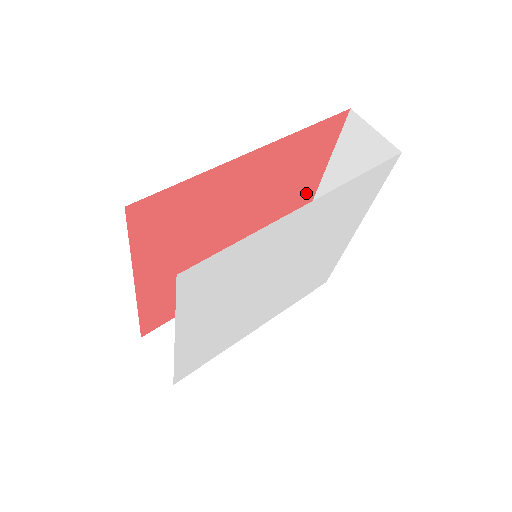
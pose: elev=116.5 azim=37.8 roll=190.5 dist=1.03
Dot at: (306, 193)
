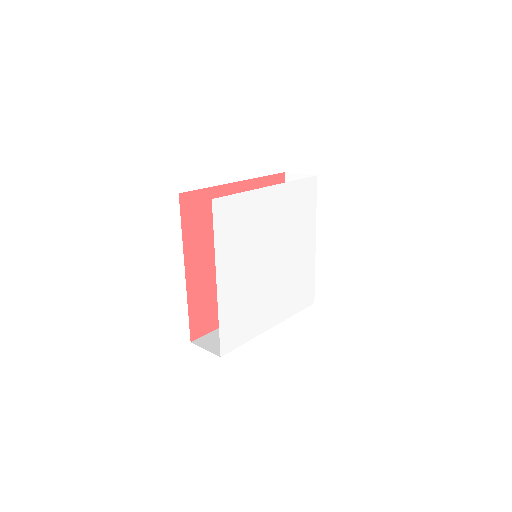
Dot at: occluded
